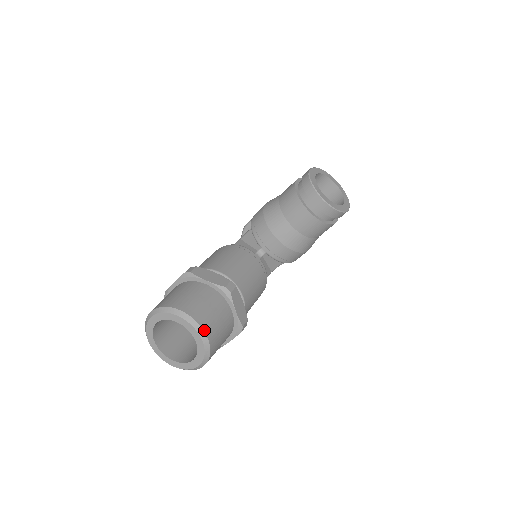
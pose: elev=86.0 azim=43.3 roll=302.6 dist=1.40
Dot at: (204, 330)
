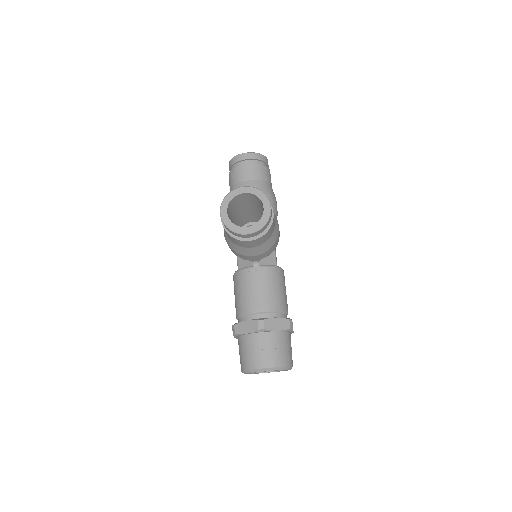
Dot at: (272, 367)
